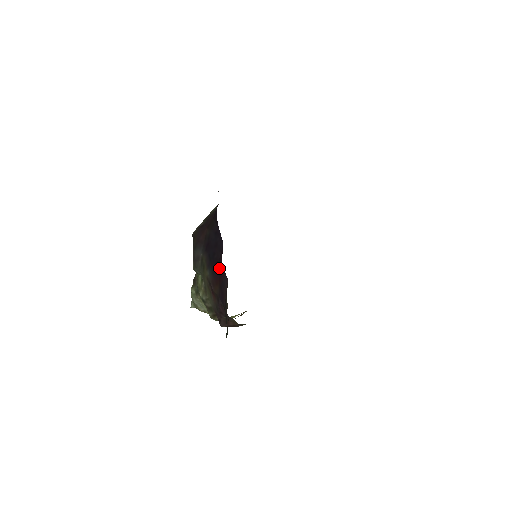
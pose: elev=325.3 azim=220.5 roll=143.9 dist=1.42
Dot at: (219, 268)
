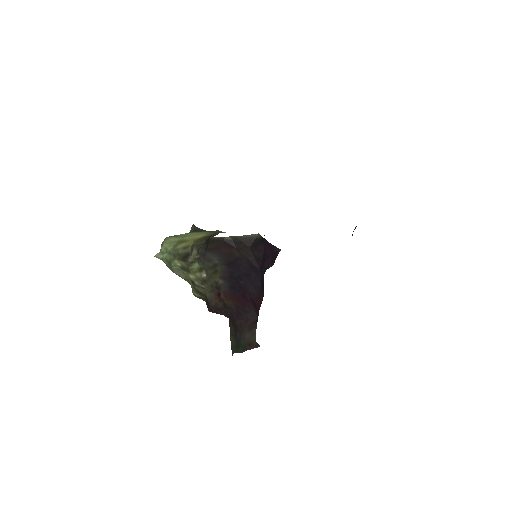
Dot at: (244, 295)
